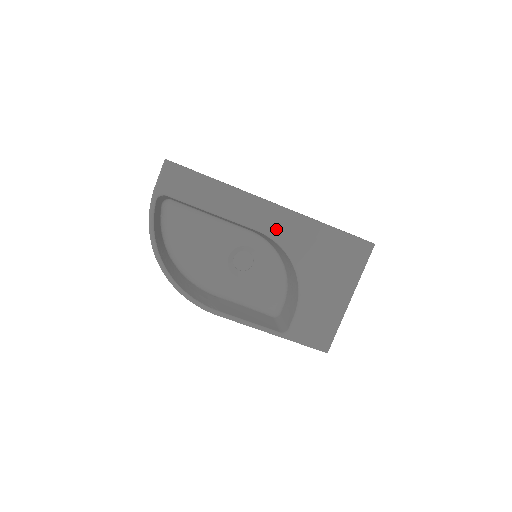
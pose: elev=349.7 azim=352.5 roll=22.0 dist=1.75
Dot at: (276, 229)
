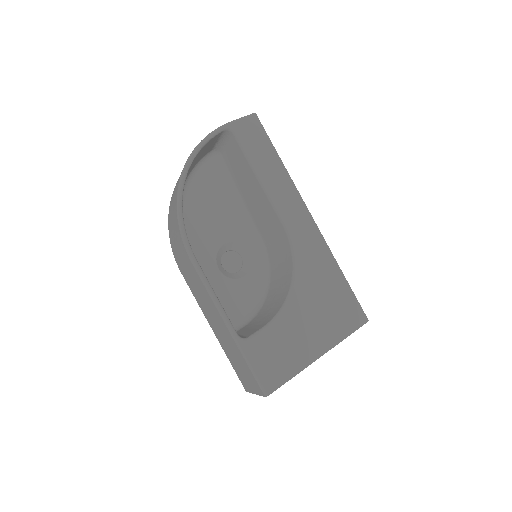
Dot at: (299, 237)
